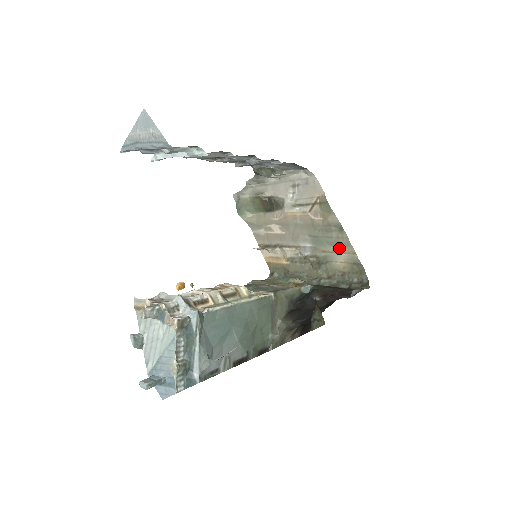
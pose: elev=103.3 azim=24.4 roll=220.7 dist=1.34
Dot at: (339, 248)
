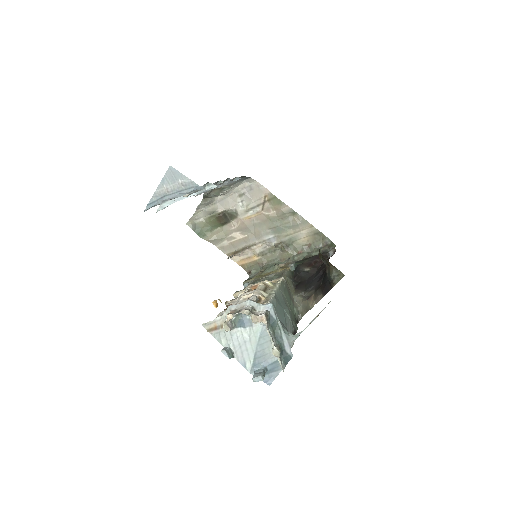
Dot at: (298, 228)
